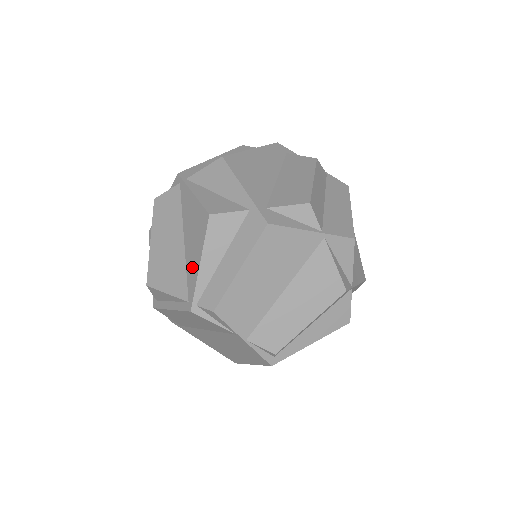
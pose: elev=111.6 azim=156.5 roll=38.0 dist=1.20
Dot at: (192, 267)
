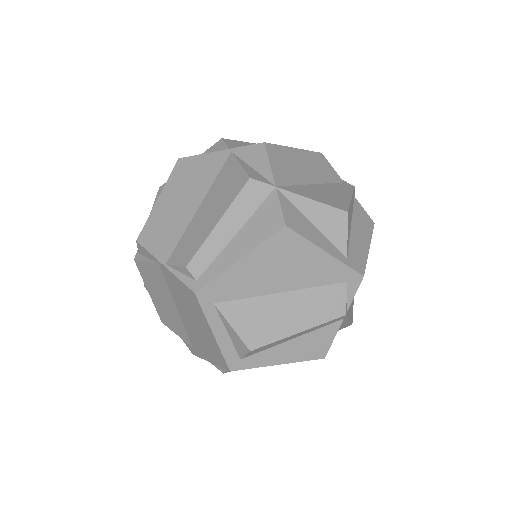
Dot at: occluded
